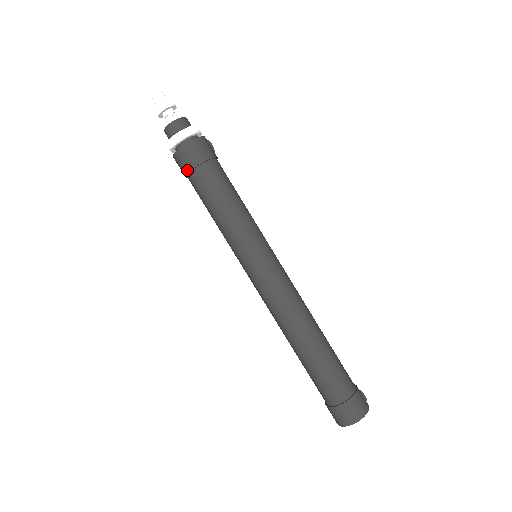
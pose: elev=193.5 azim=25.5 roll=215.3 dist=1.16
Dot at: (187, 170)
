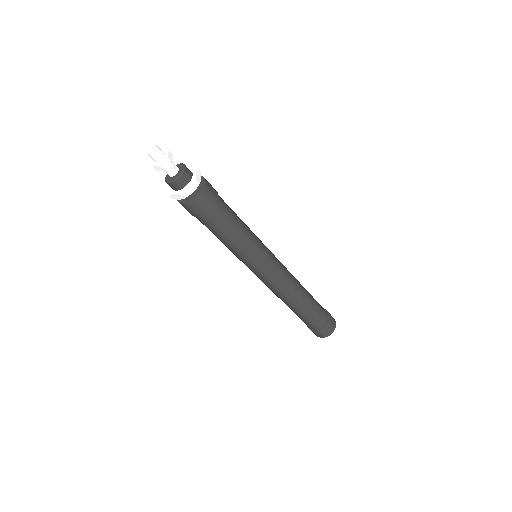
Dot at: (206, 211)
